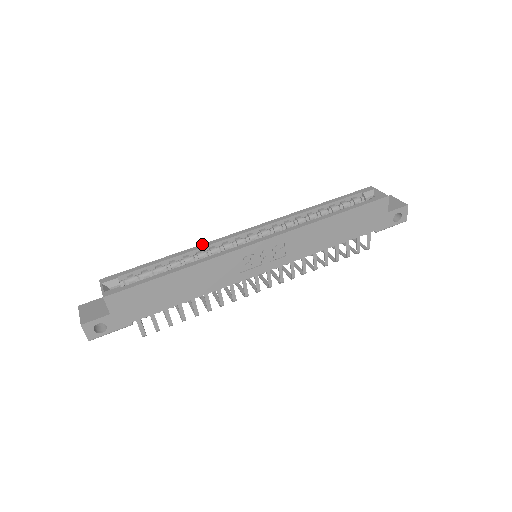
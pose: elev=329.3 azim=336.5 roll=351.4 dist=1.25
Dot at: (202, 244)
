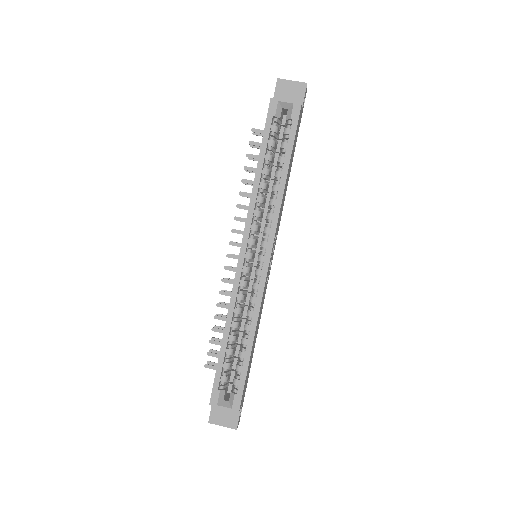
Dot at: (230, 303)
